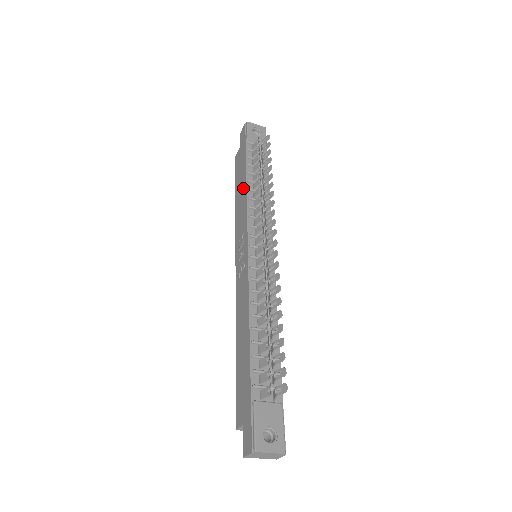
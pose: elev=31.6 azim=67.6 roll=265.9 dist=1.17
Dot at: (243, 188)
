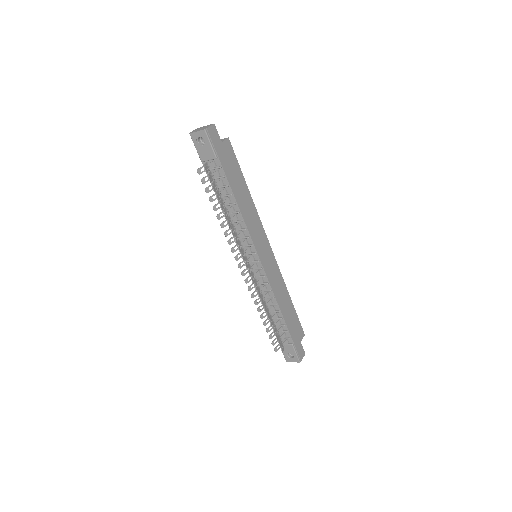
Dot at: occluded
